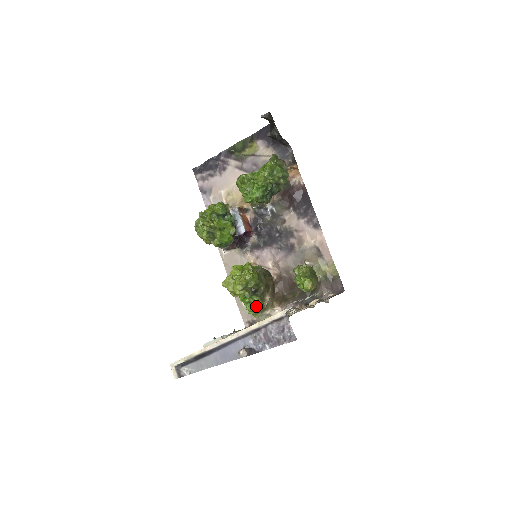
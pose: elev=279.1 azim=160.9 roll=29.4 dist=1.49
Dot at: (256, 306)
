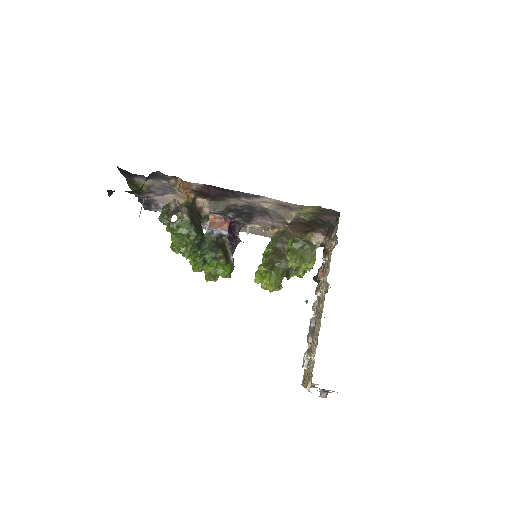
Dot at: occluded
